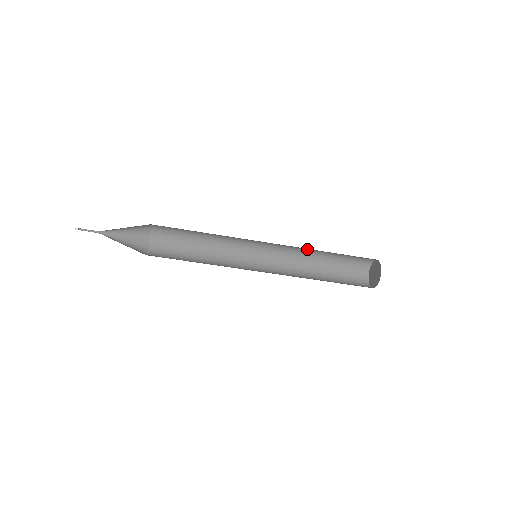
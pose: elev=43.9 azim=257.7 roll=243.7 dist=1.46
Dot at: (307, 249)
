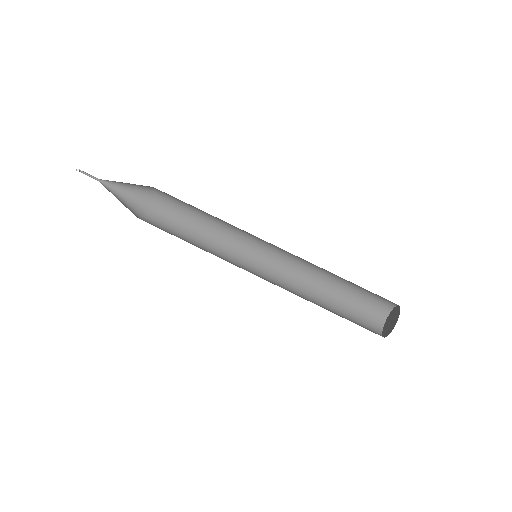
Dot at: (307, 288)
